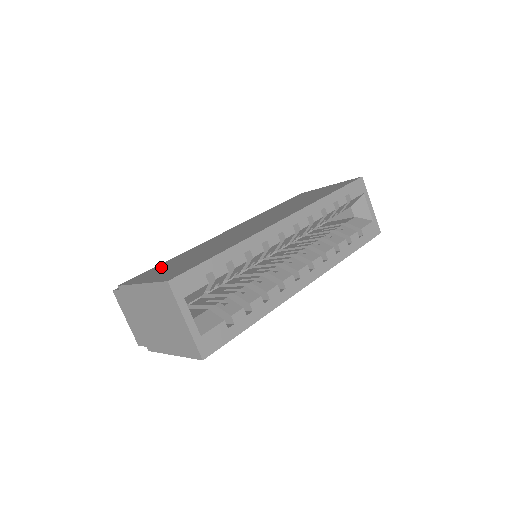
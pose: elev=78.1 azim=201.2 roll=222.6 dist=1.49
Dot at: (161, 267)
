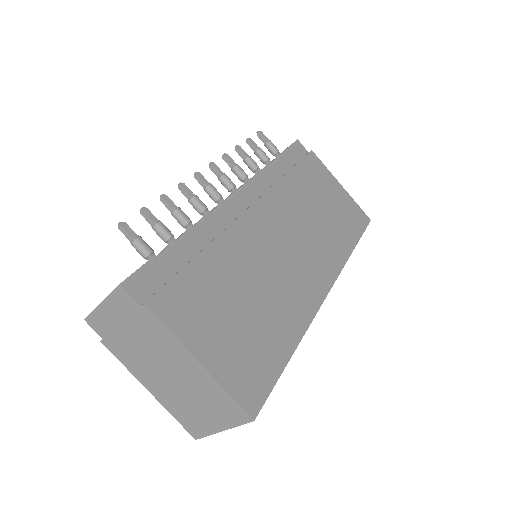
Dot at: (204, 295)
